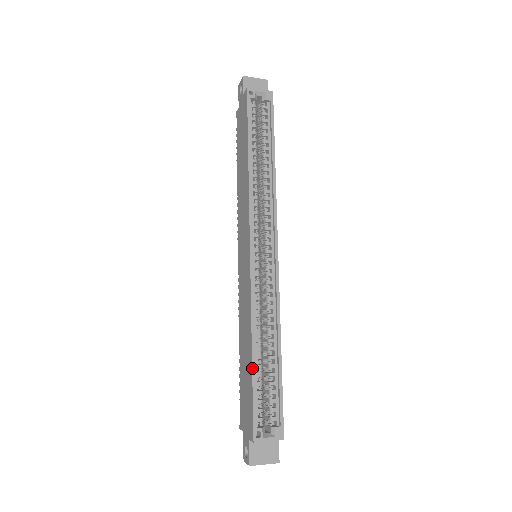
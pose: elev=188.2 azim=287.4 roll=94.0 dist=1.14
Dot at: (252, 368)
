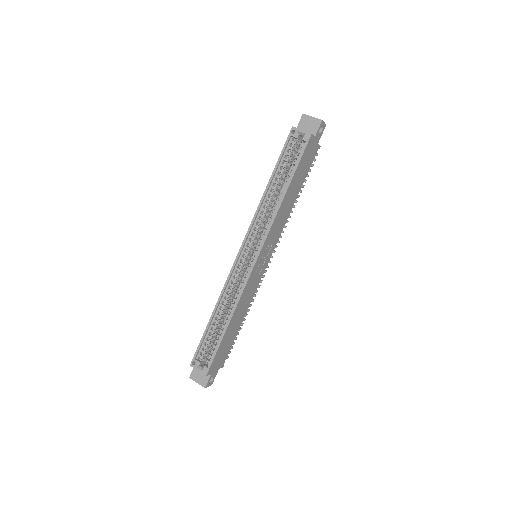
Dot at: (207, 324)
